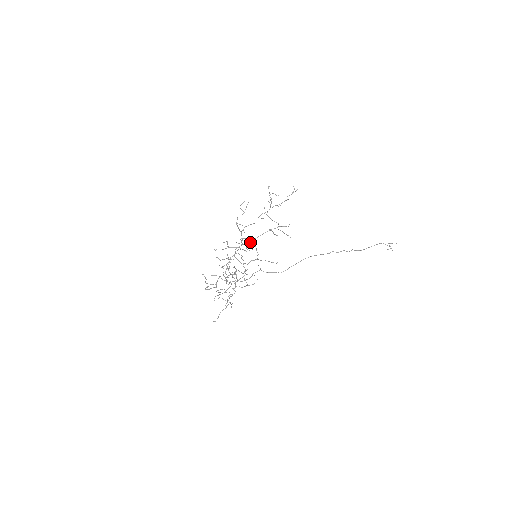
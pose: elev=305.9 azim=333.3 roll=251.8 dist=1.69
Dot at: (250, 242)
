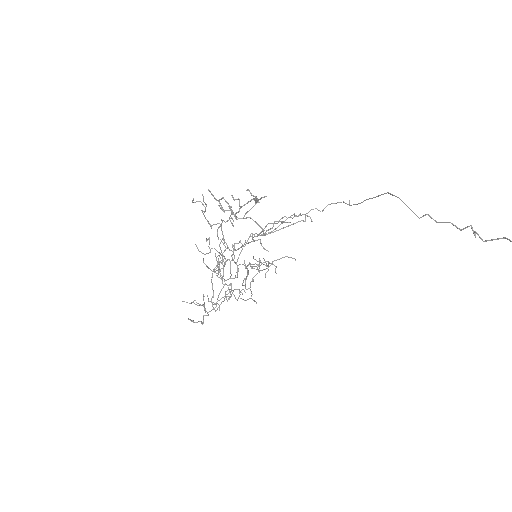
Dot at: occluded
